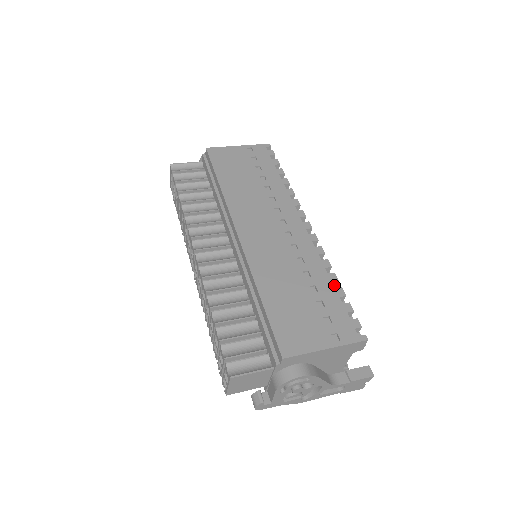
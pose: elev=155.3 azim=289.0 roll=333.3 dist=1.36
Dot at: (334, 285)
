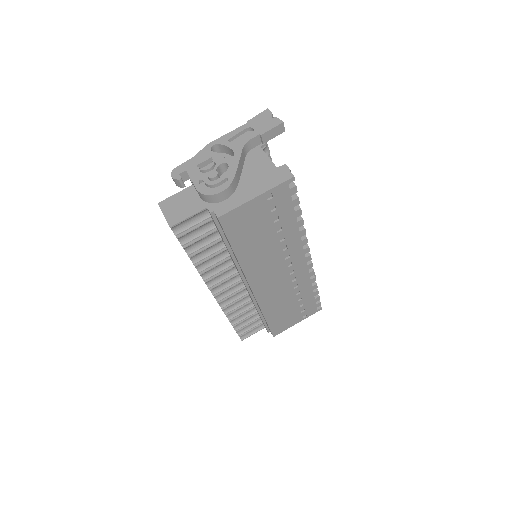
Dot at: occluded
